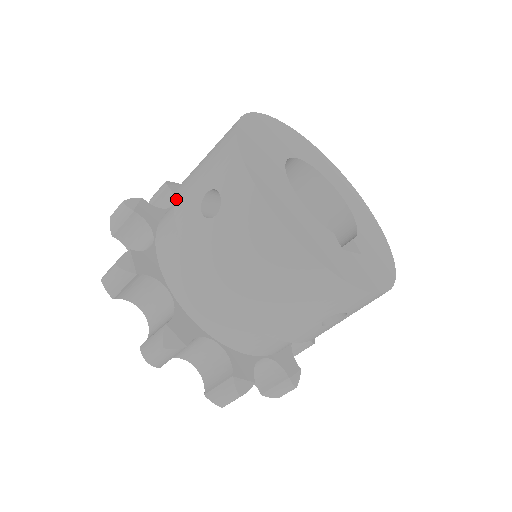
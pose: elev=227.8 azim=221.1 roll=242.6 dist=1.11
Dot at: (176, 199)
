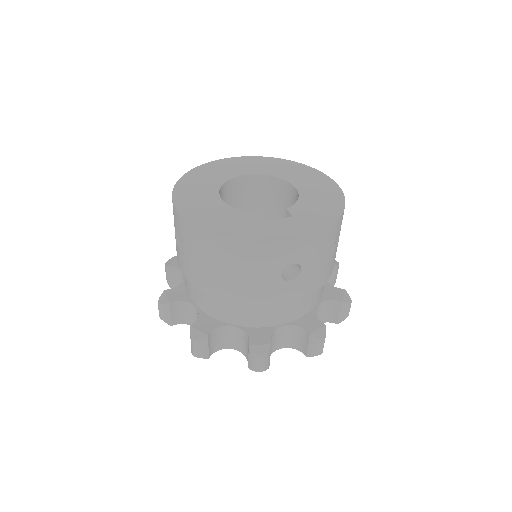
Dot at: occluded
